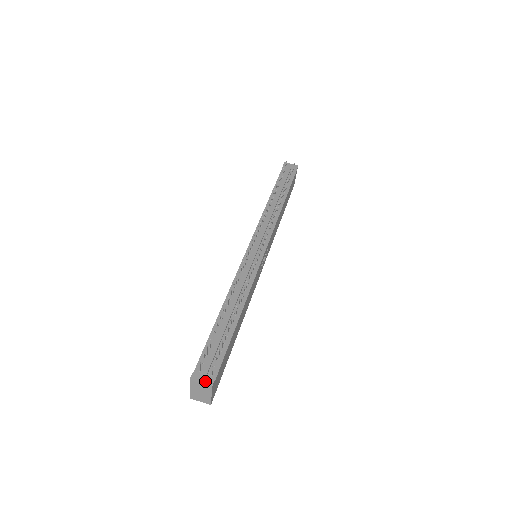
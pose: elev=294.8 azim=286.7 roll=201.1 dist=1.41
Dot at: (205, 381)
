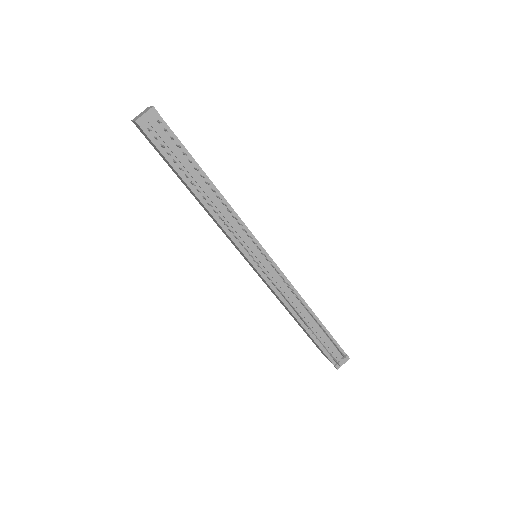
Dot at: (344, 361)
